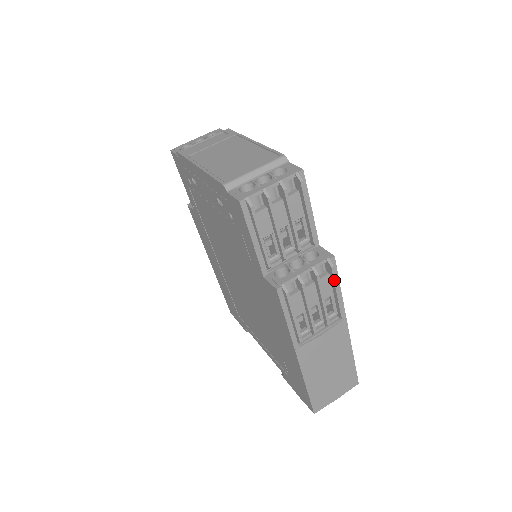
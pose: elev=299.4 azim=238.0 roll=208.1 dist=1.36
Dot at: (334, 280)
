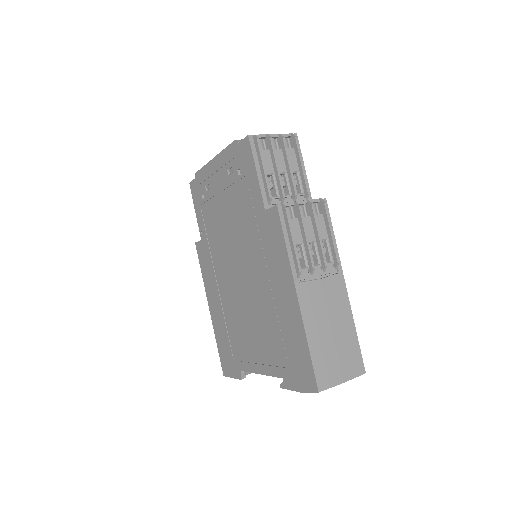
Dot at: (327, 218)
